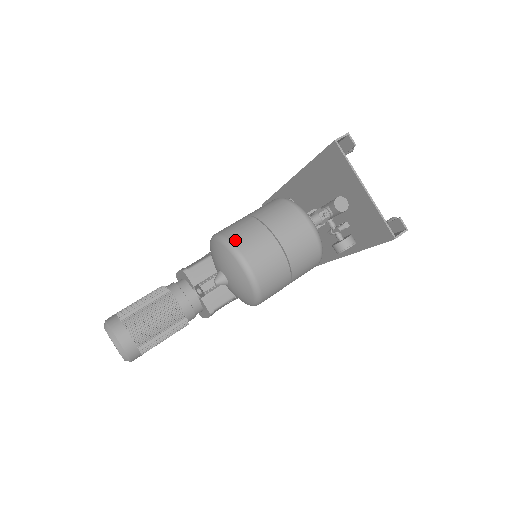
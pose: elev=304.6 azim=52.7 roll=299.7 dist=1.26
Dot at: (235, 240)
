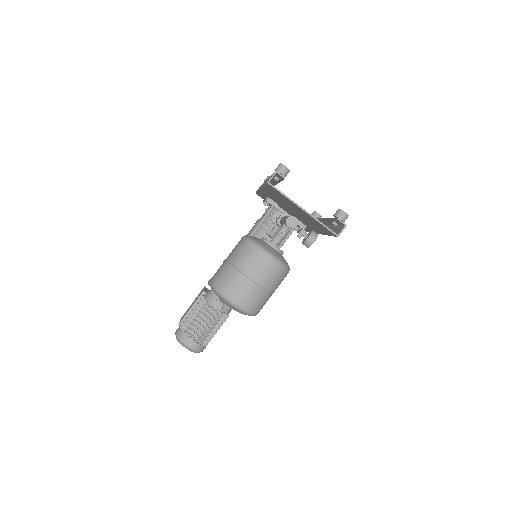
Dot at: (222, 288)
